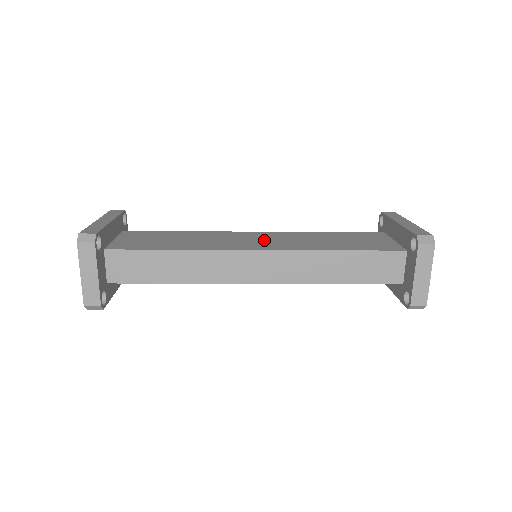
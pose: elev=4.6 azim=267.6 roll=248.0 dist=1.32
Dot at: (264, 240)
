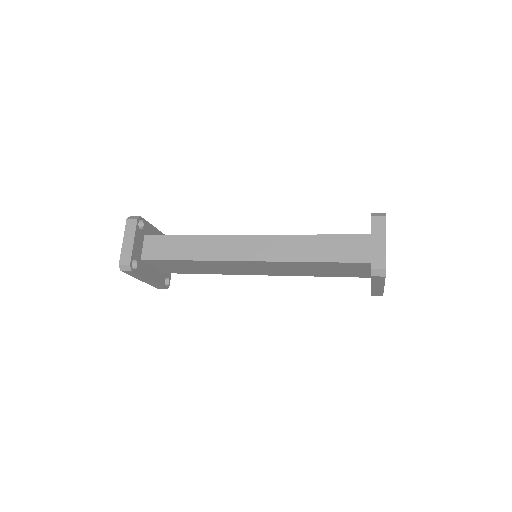
Dot at: occluded
